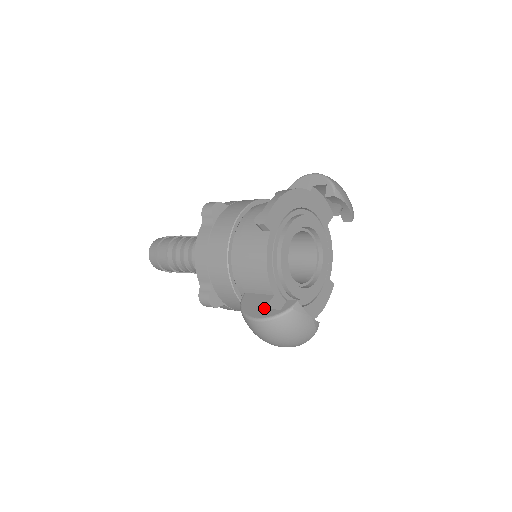
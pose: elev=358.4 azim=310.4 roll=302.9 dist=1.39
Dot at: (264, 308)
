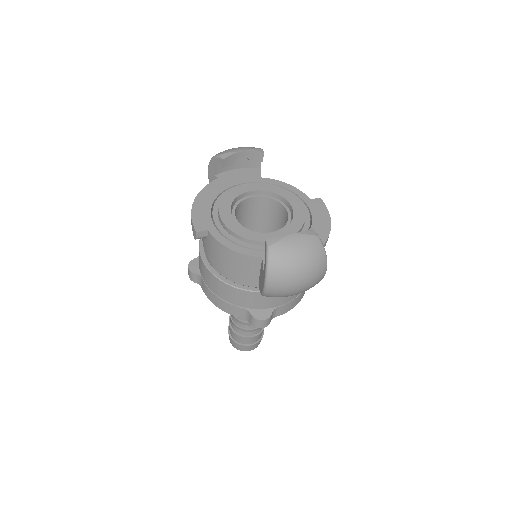
Dot at: (263, 273)
